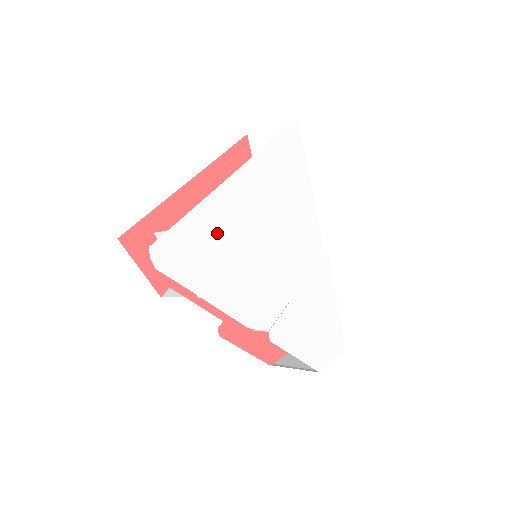
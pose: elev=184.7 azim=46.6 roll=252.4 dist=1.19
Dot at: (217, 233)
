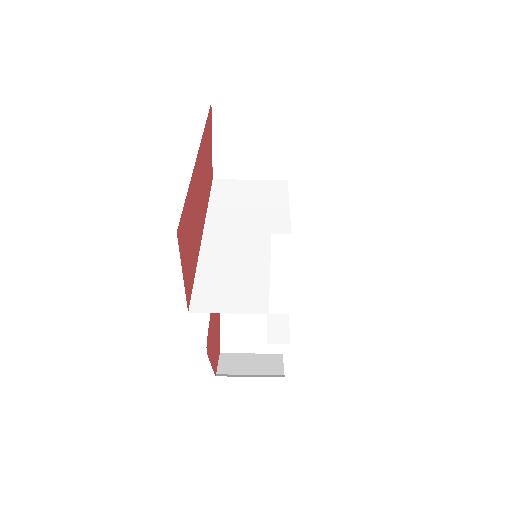
Dot at: occluded
